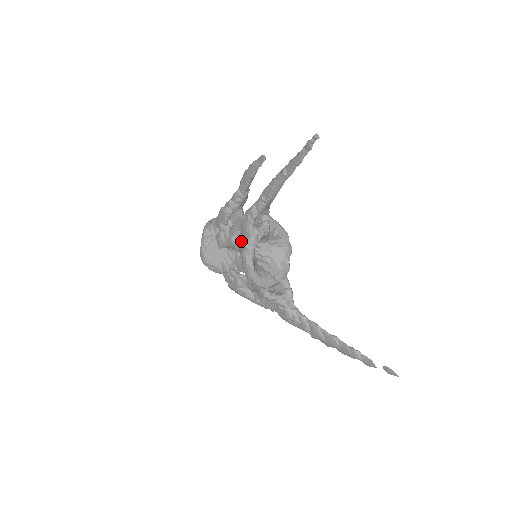
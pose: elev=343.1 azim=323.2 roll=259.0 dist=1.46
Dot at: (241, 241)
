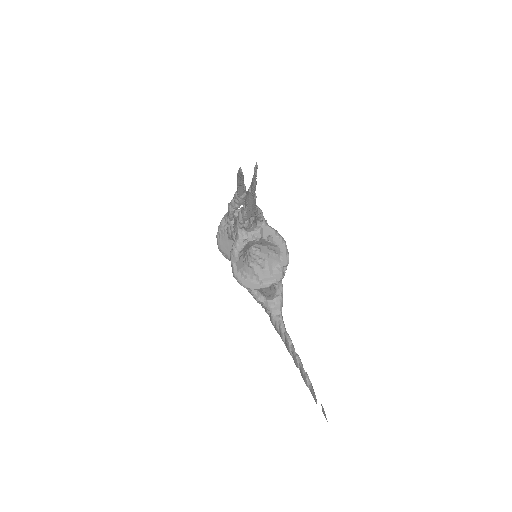
Dot at: occluded
